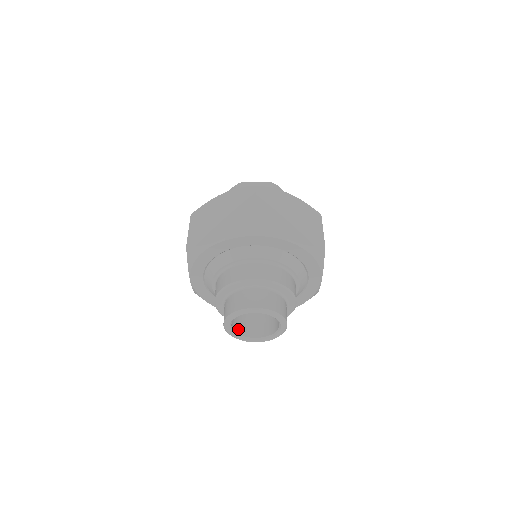
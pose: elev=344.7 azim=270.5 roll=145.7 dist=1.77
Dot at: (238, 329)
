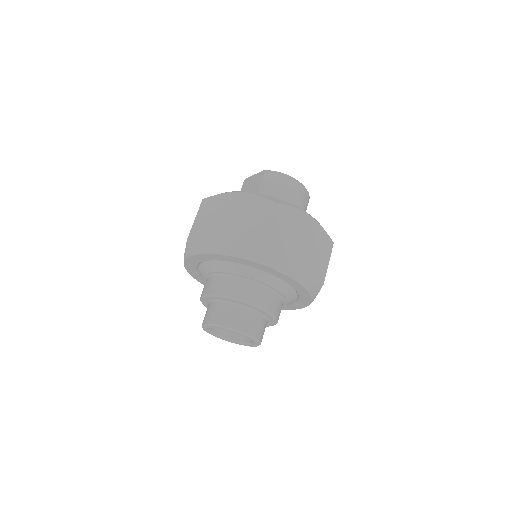
Dot at: (235, 335)
